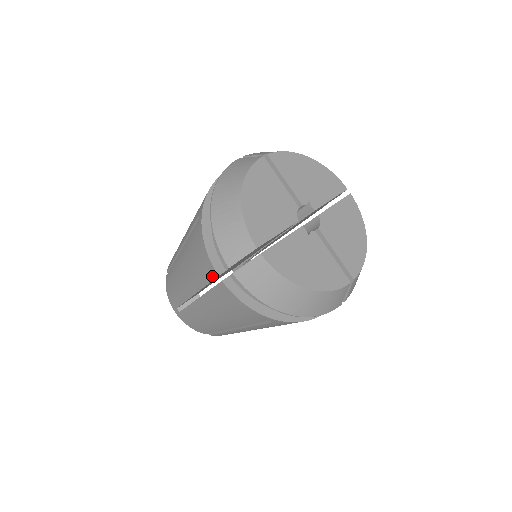
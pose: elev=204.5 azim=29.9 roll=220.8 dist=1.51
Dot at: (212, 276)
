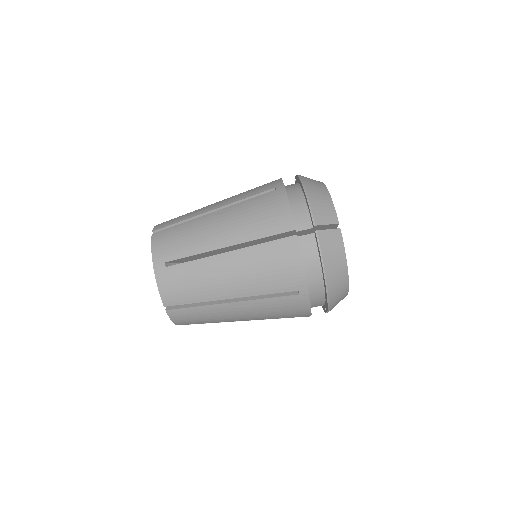
Dot at: (284, 229)
